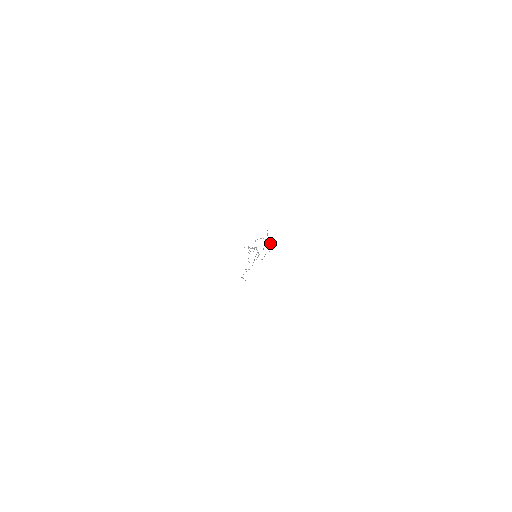
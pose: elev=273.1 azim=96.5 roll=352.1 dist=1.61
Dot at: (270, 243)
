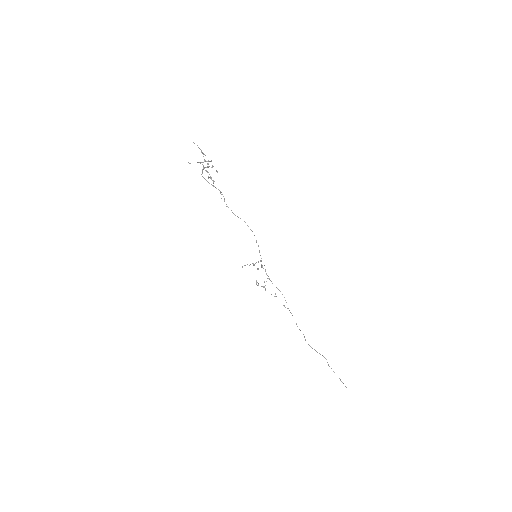
Dot at: (205, 161)
